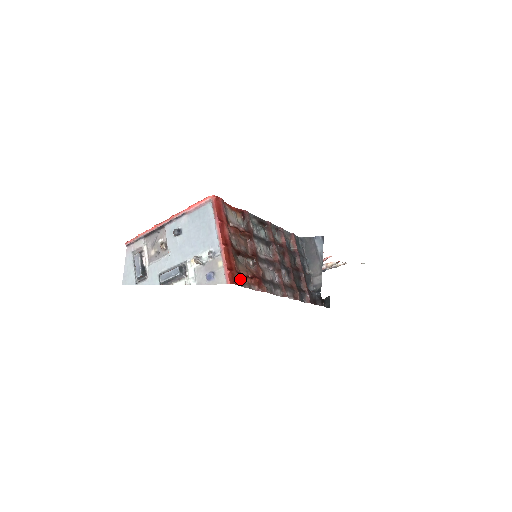
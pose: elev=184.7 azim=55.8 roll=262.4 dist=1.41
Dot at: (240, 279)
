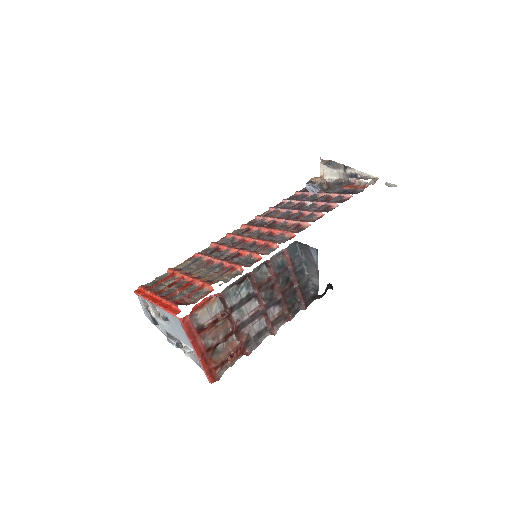
Dot at: (221, 368)
